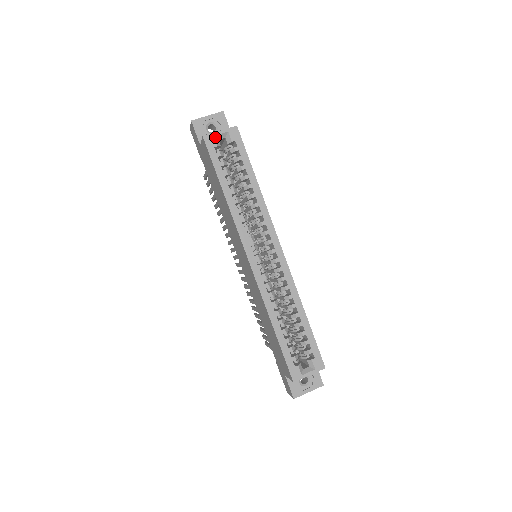
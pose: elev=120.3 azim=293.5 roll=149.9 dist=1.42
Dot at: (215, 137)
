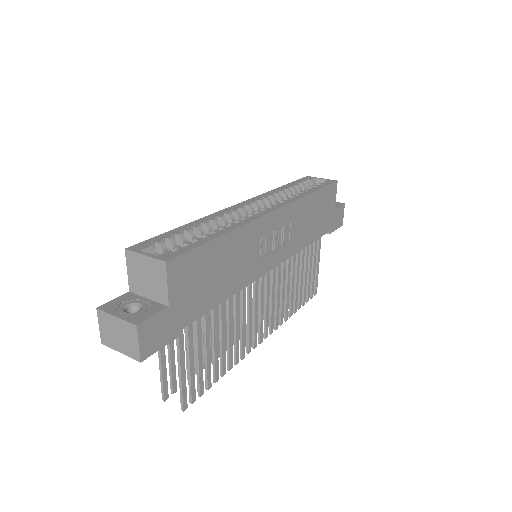
Dot at: (315, 179)
